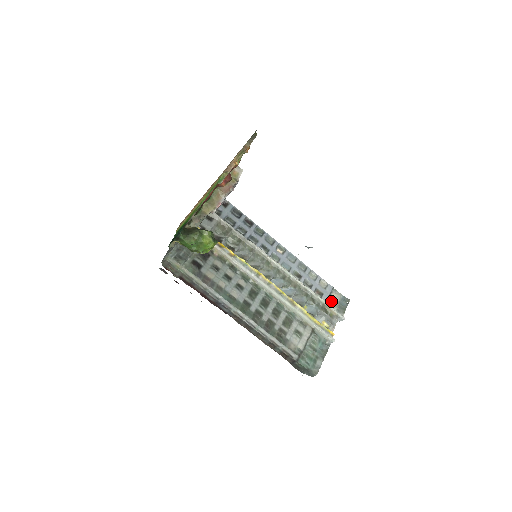
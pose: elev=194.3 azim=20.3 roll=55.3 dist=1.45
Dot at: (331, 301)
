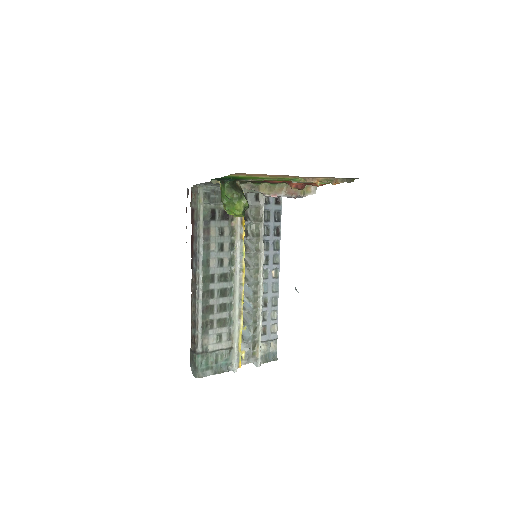
Dot at: (265, 345)
